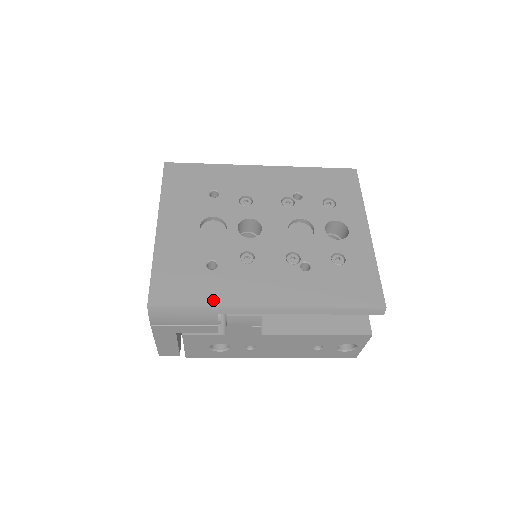
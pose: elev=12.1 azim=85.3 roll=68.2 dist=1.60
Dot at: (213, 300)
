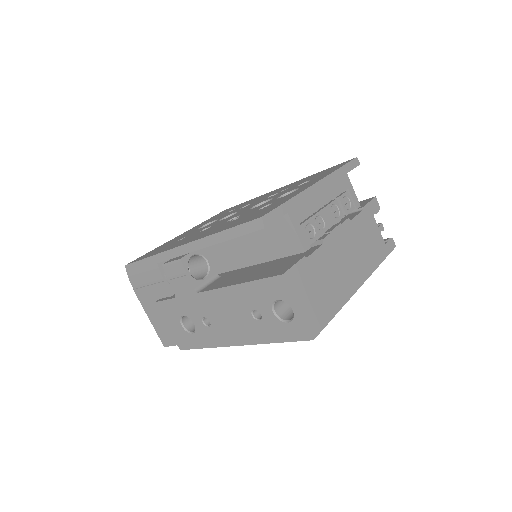
Dot at: occluded
